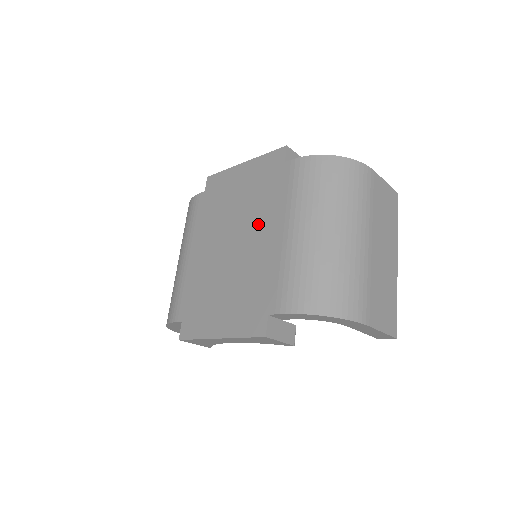
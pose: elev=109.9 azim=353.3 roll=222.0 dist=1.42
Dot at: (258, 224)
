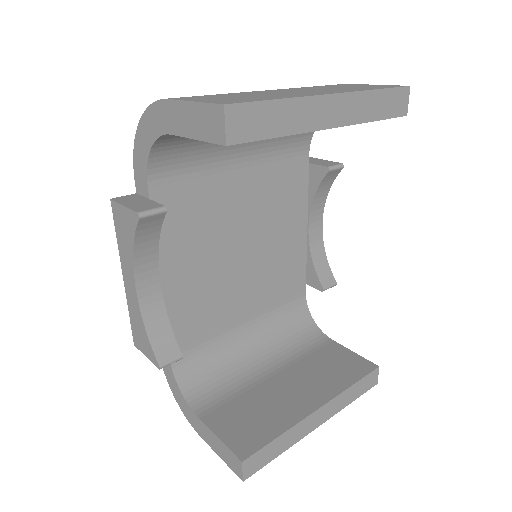
Dot at: occluded
